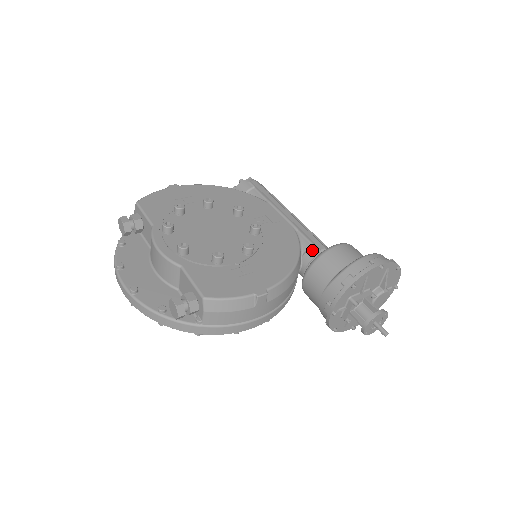
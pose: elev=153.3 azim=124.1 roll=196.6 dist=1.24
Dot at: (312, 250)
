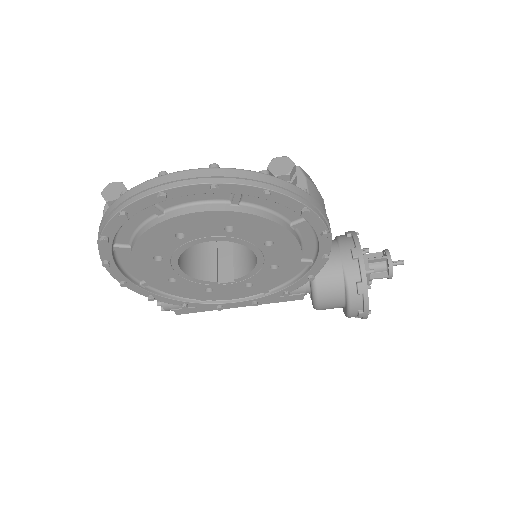
Dot at: occluded
